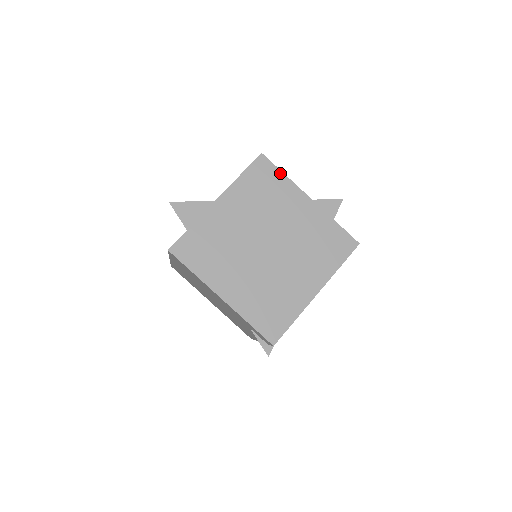
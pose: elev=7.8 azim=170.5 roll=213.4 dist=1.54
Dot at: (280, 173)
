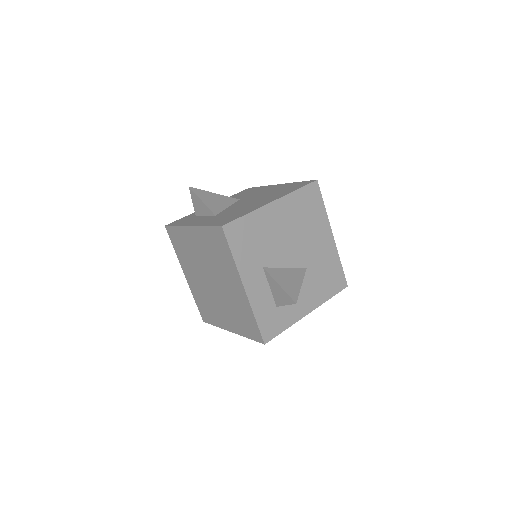
Dot at: (230, 252)
